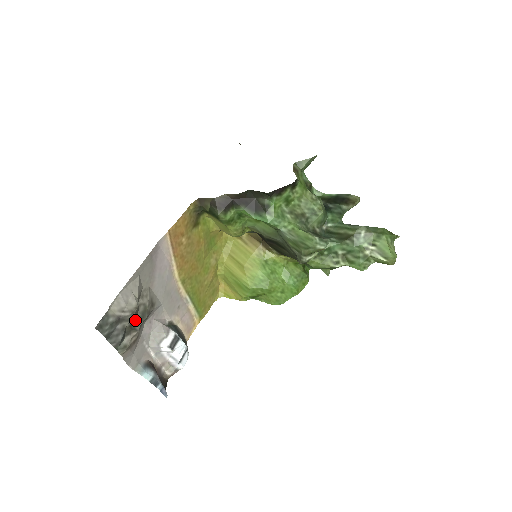
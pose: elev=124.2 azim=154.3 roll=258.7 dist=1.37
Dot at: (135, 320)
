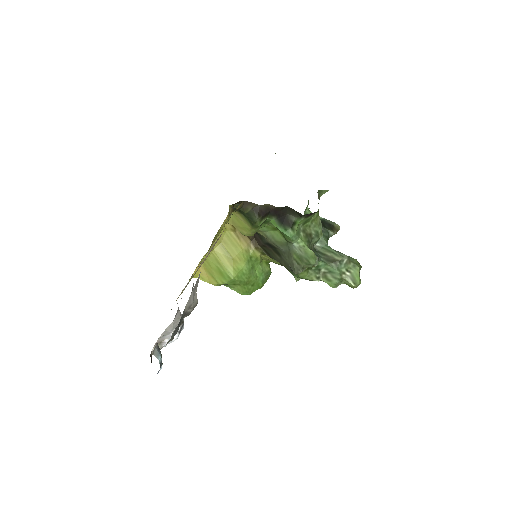
Dot at: occluded
